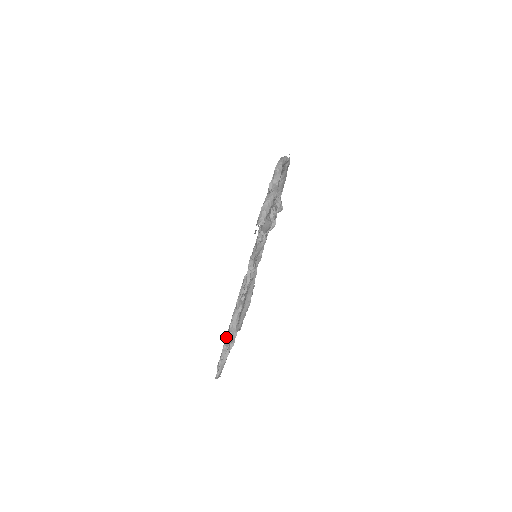
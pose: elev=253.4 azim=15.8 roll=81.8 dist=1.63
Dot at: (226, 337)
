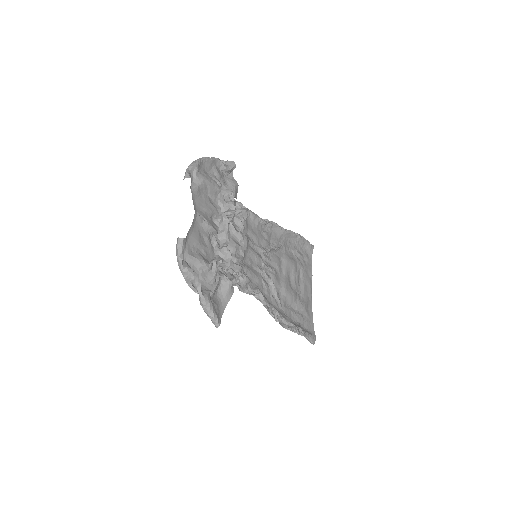
Dot at: occluded
